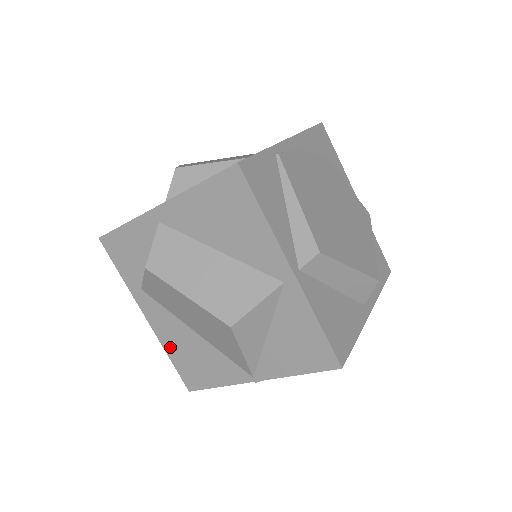
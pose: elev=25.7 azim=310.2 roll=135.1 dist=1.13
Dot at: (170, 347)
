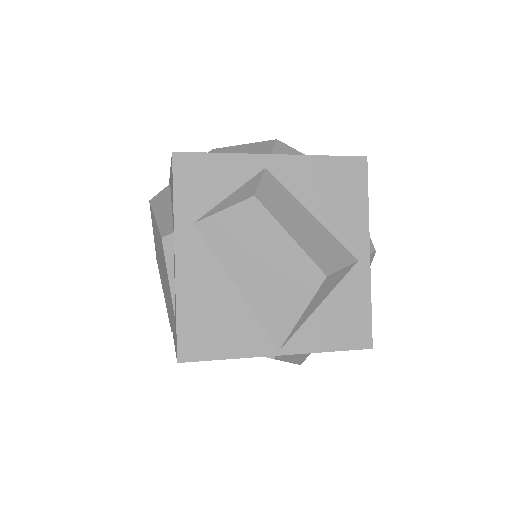
Dot at: (187, 300)
